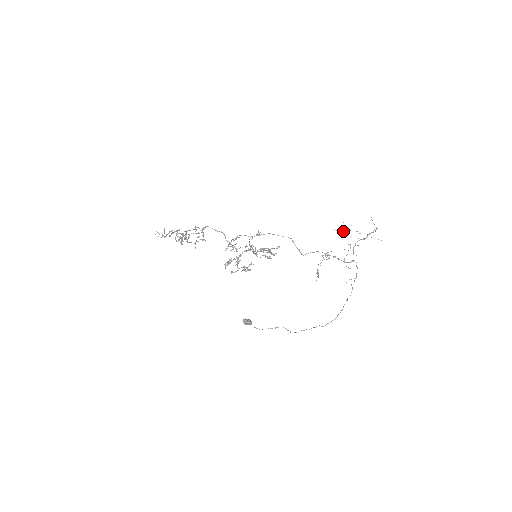
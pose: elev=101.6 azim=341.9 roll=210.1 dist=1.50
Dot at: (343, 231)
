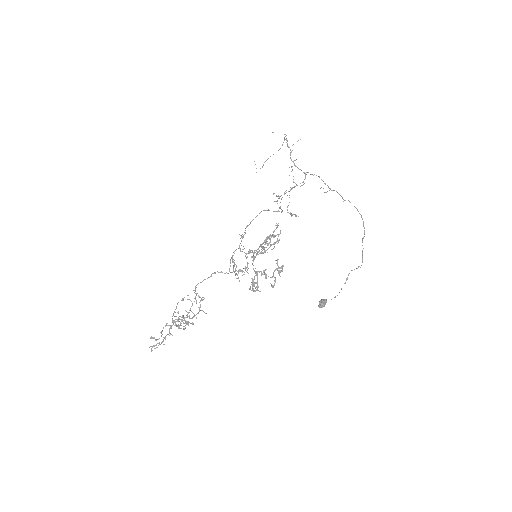
Dot at: (262, 167)
